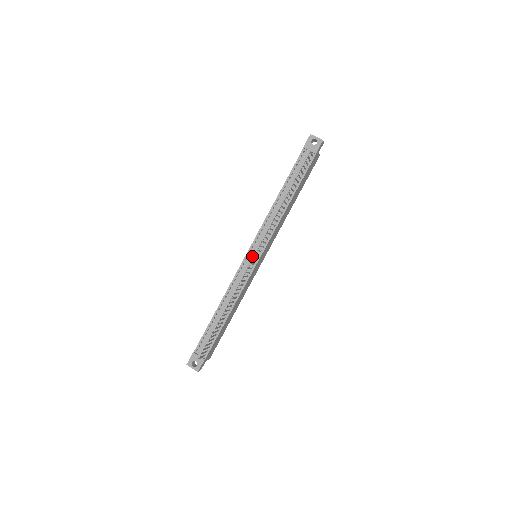
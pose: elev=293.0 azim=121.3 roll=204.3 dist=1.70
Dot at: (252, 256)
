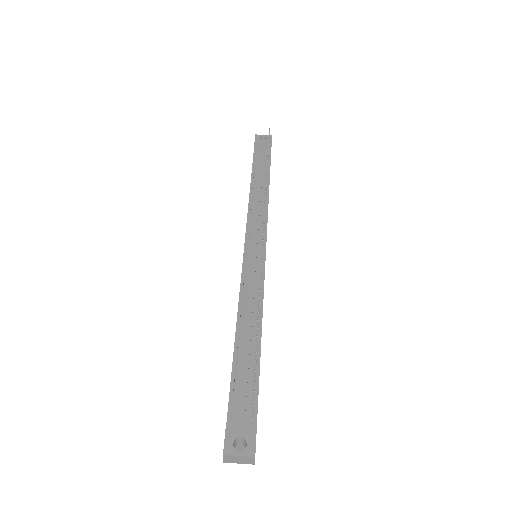
Dot at: (254, 246)
